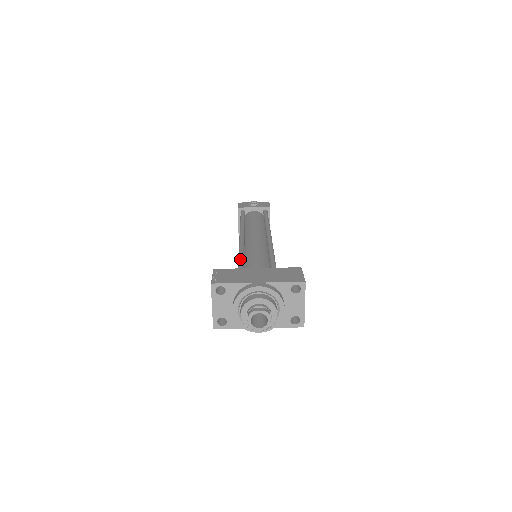
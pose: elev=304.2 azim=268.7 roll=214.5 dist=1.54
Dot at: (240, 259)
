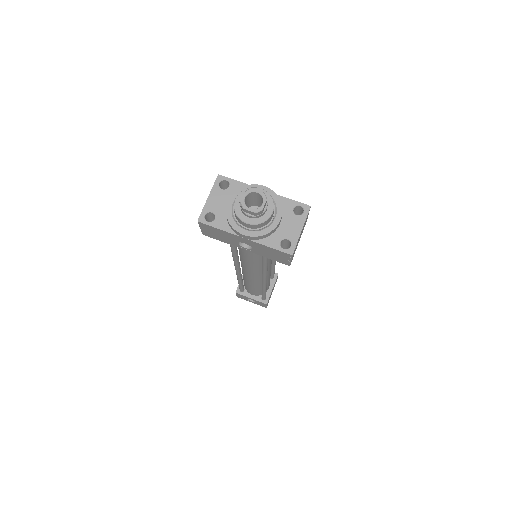
Dot at: occluded
